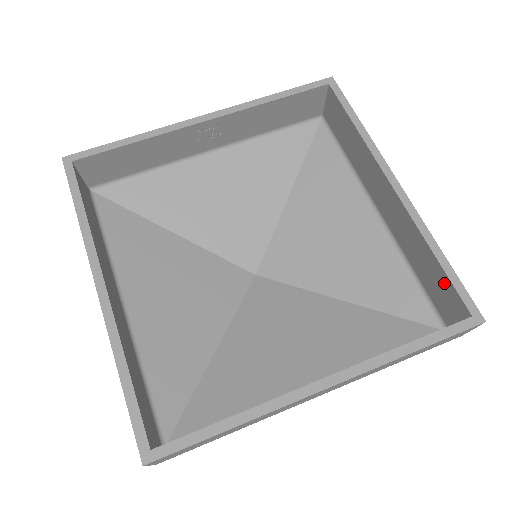
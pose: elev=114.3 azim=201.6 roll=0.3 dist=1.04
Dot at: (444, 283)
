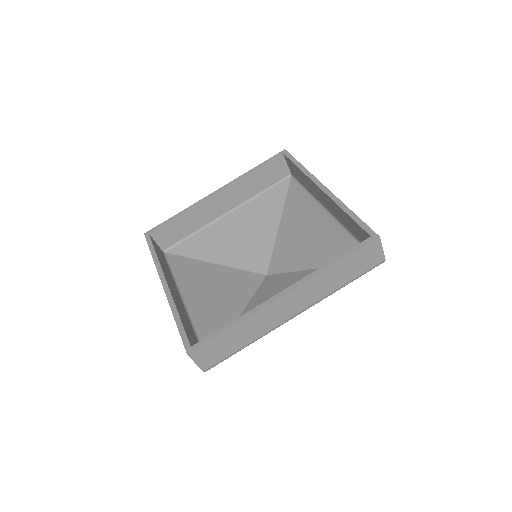
Dot at: (357, 228)
